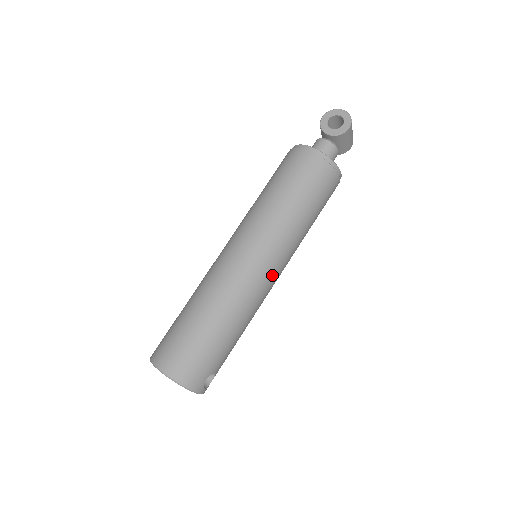
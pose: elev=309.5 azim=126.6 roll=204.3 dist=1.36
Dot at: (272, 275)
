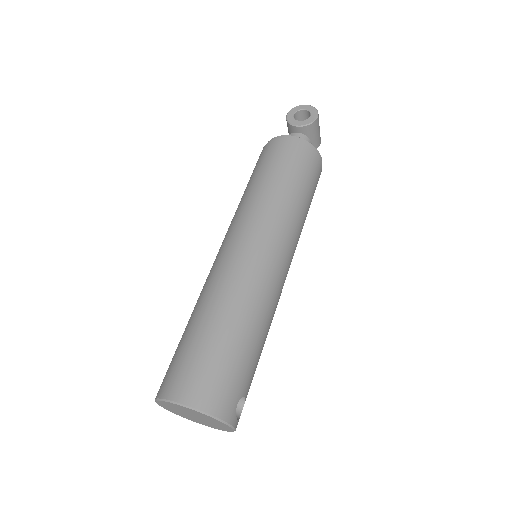
Dot at: (283, 265)
